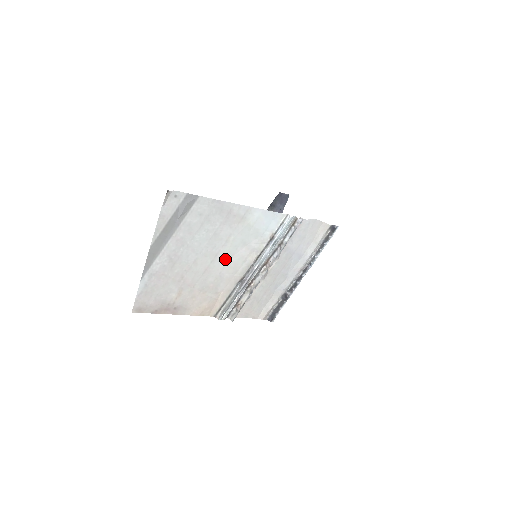
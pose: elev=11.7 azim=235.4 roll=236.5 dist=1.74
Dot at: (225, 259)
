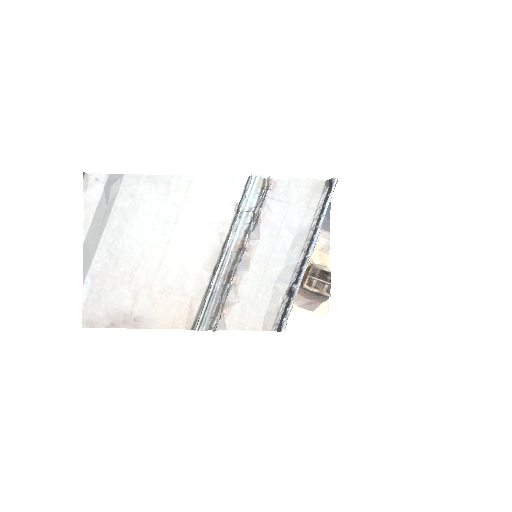
Dot at: (182, 247)
